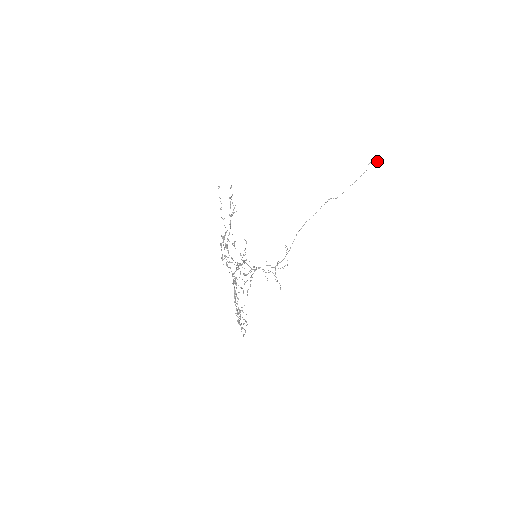
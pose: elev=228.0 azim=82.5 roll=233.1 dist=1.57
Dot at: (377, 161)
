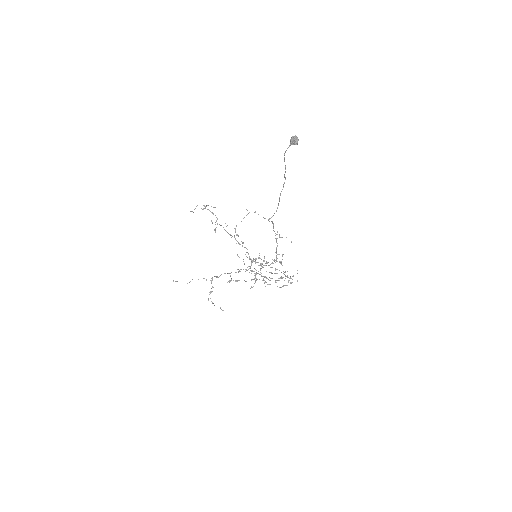
Dot at: (293, 144)
